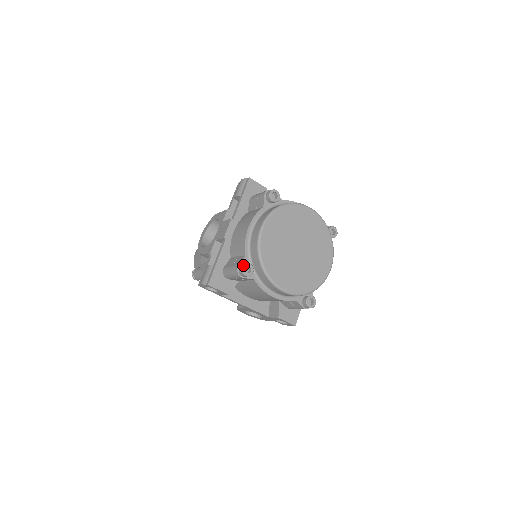
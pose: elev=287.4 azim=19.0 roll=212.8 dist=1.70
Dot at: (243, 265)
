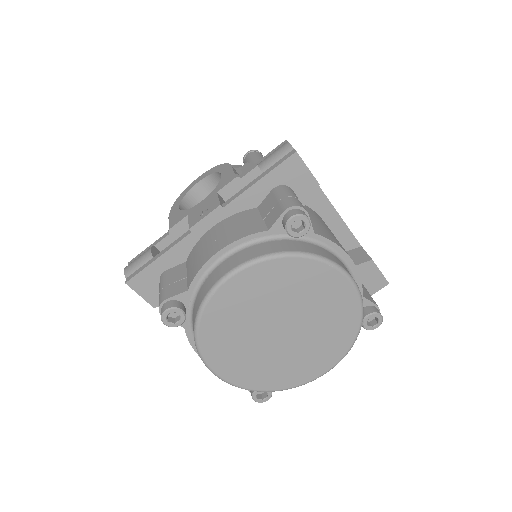
Dot at: (168, 308)
